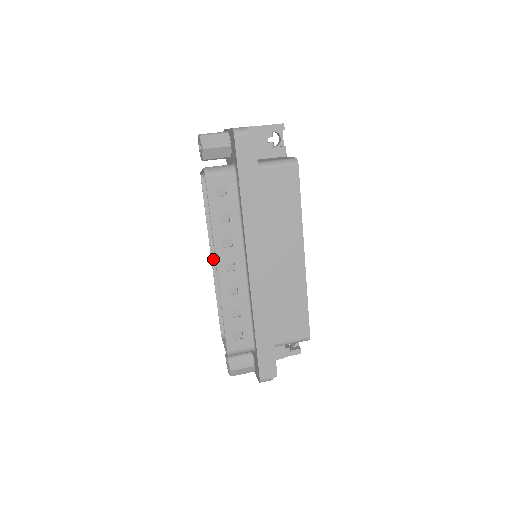
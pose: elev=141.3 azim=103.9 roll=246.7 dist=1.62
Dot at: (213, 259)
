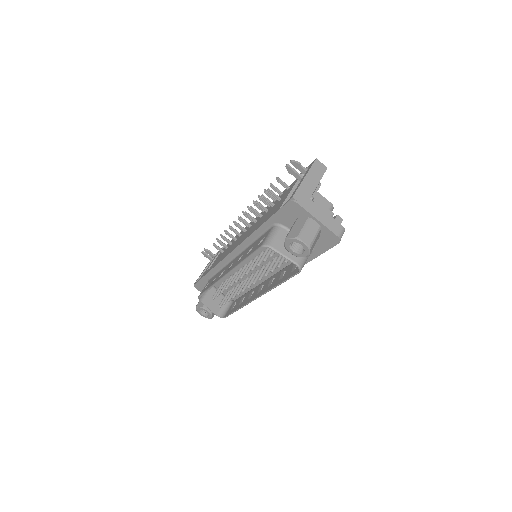
Dot at: occluded
